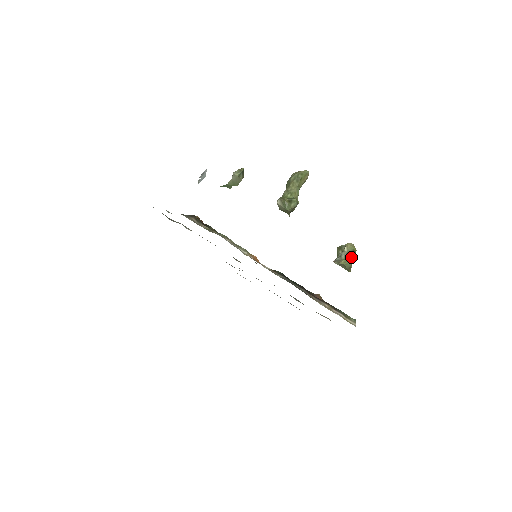
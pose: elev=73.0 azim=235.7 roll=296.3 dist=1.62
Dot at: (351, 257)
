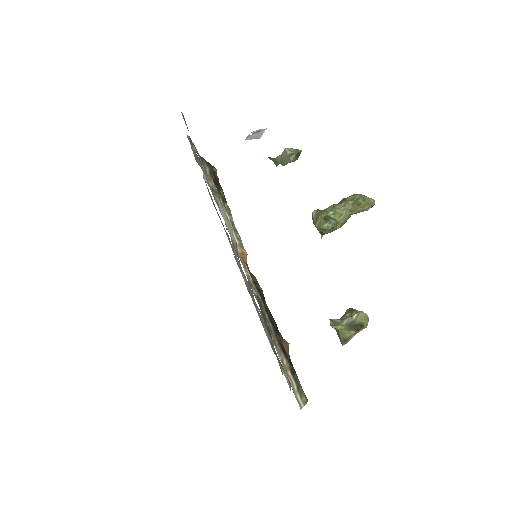
Dot at: (353, 329)
